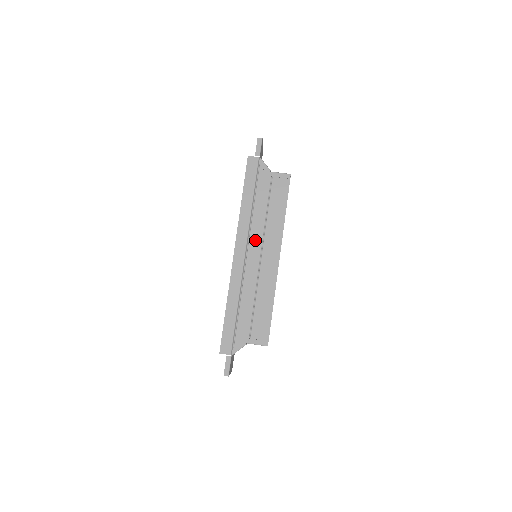
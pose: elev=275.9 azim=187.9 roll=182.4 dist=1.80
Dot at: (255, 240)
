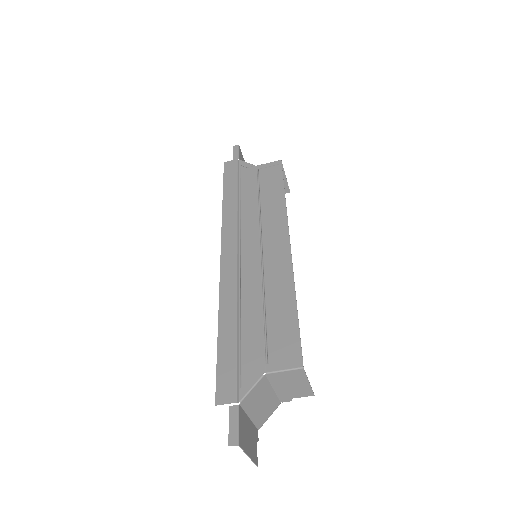
Dot at: (249, 234)
